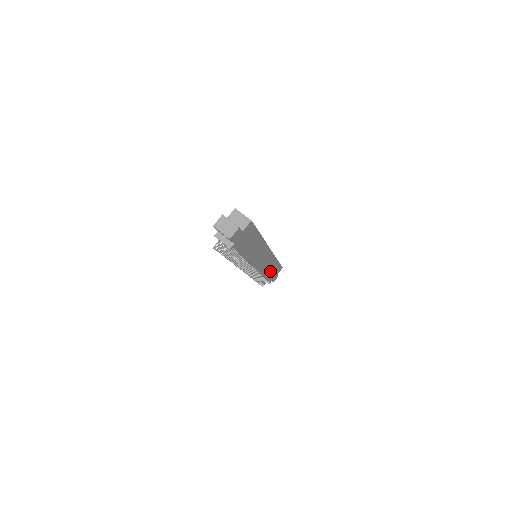
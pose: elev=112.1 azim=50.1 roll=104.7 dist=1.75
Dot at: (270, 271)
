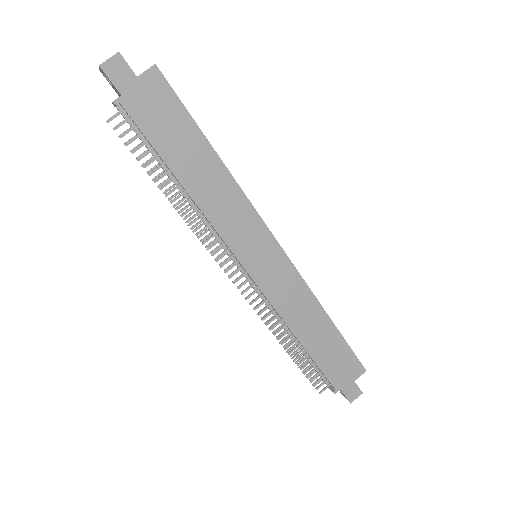
Dot at: (315, 338)
